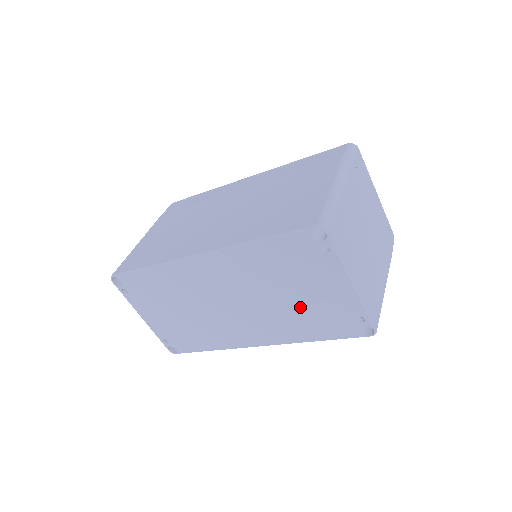
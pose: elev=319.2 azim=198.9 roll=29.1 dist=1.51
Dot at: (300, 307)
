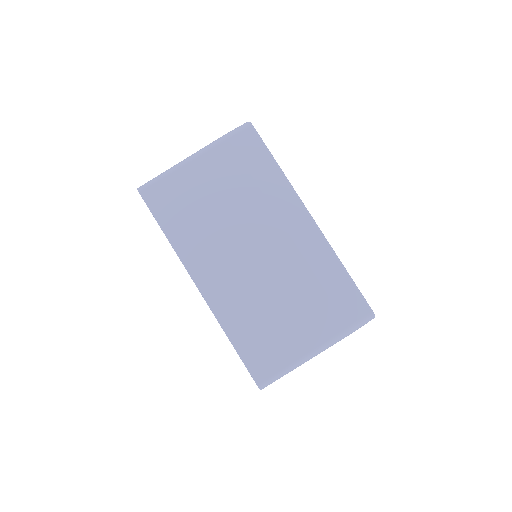
Dot at: occluded
